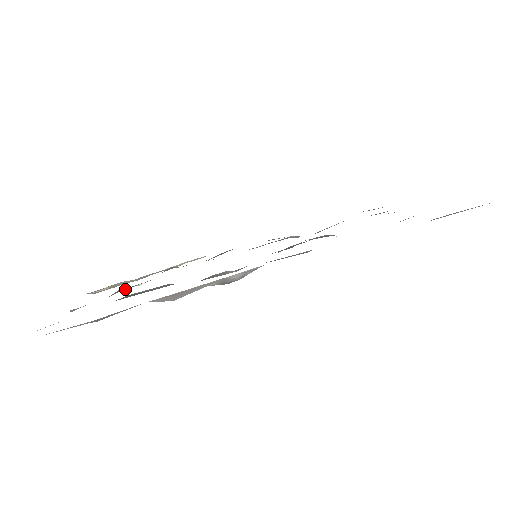
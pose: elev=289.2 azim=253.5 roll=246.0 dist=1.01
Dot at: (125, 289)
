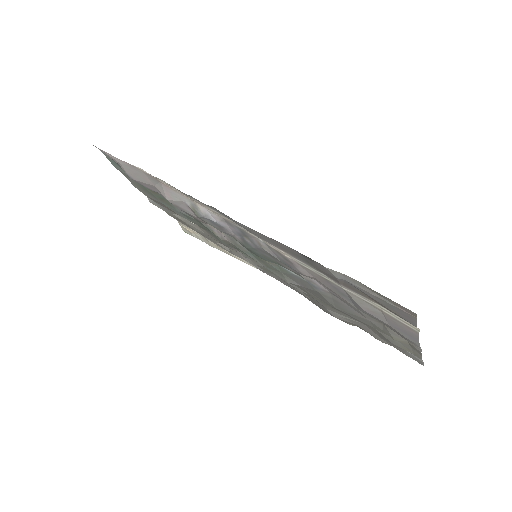
Dot at: (185, 220)
